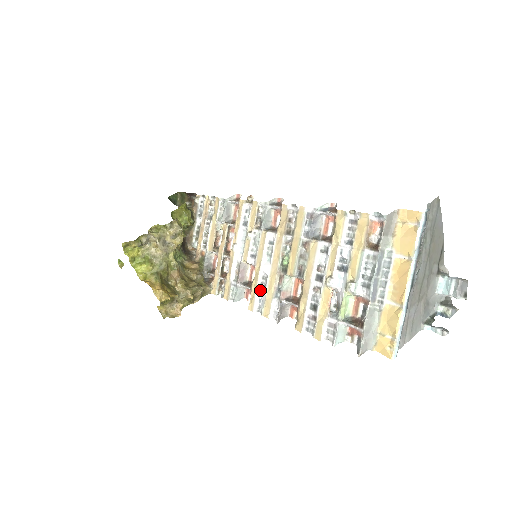
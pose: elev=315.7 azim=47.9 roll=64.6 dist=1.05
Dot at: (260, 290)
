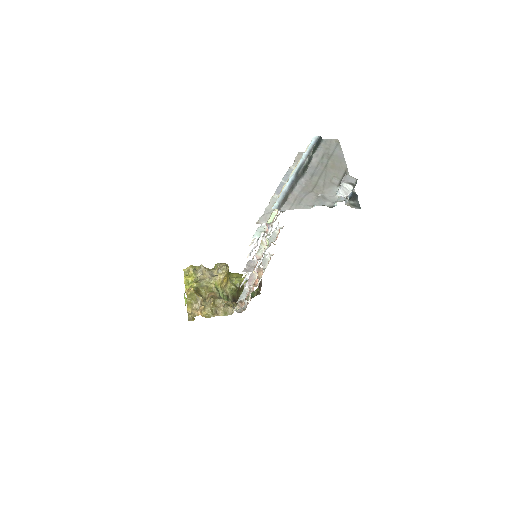
Dot at: occluded
